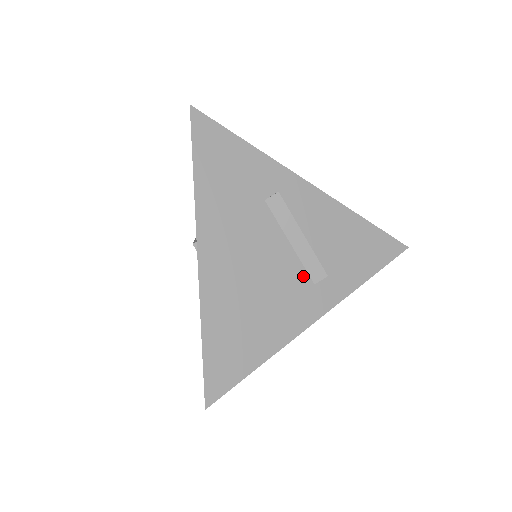
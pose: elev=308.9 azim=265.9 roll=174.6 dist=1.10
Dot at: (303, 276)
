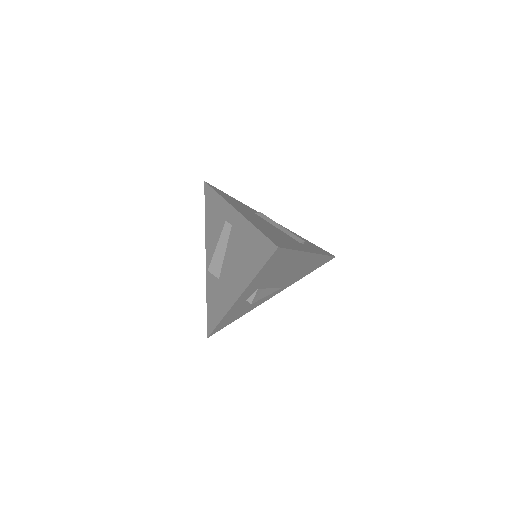
Dot at: (292, 238)
